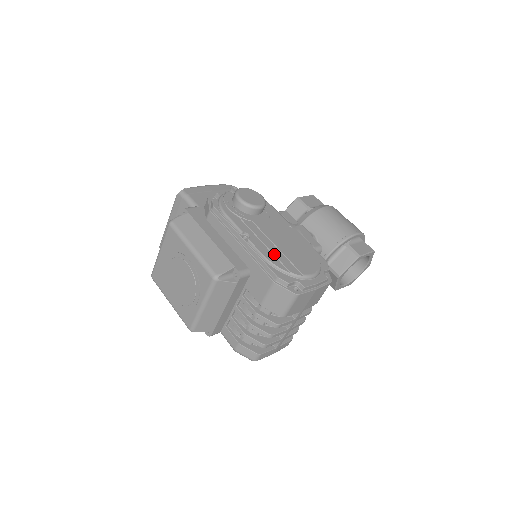
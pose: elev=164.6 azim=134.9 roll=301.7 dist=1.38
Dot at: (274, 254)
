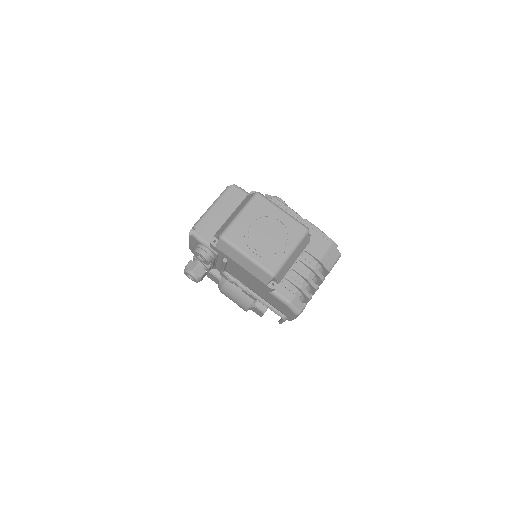
Dot at: occluded
